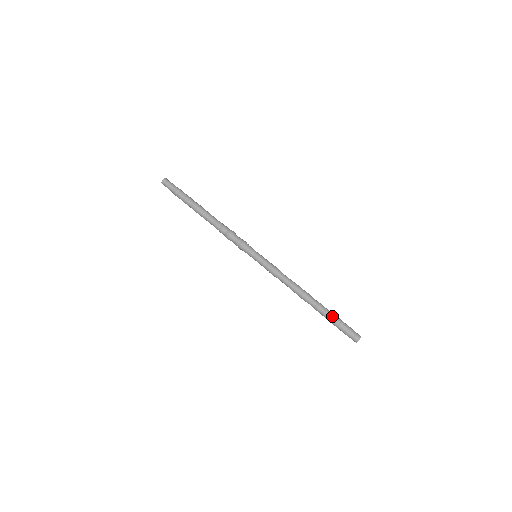
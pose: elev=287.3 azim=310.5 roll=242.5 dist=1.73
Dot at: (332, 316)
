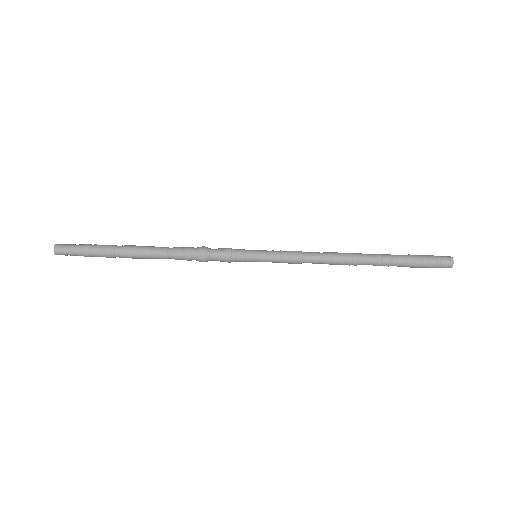
Dot at: (402, 265)
